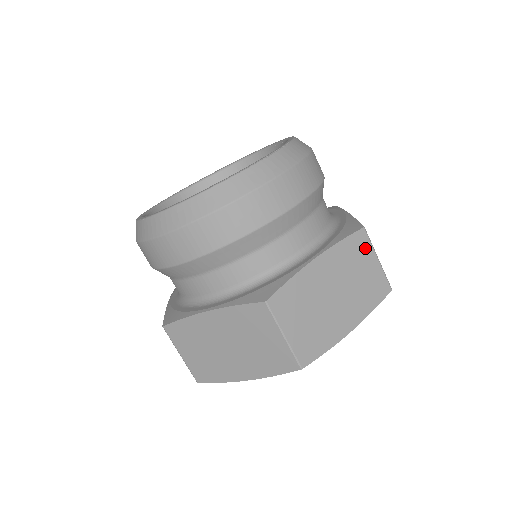
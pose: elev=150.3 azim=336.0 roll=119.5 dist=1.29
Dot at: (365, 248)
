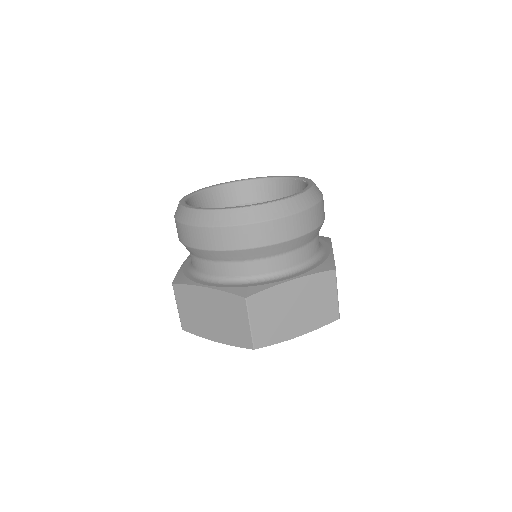
Dot at: (331, 284)
